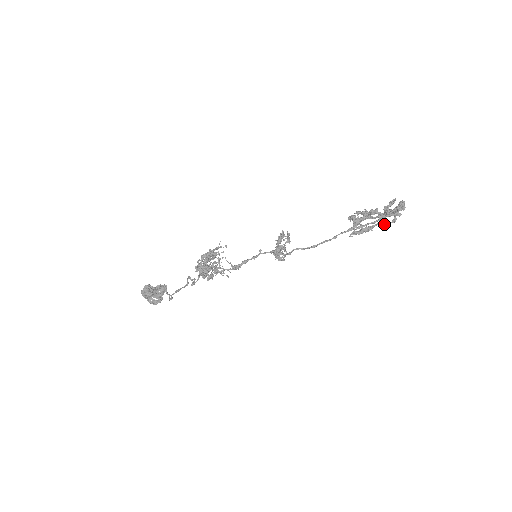
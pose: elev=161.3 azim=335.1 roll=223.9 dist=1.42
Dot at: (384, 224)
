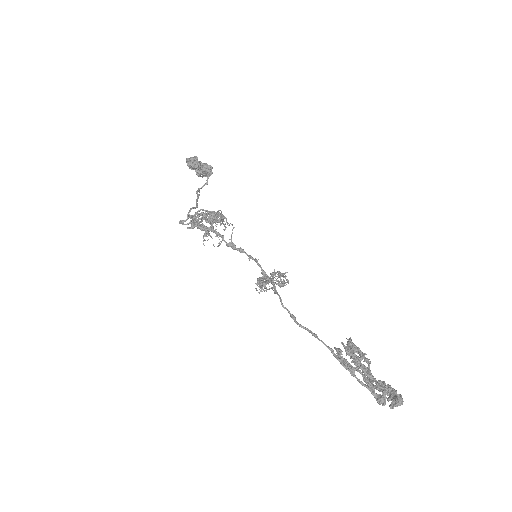
Dot at: (370, 383)
